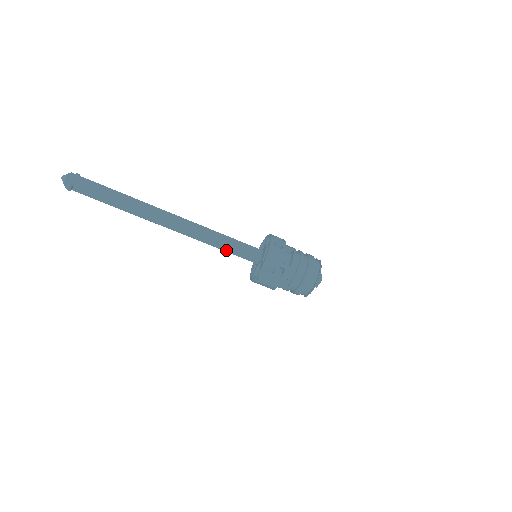
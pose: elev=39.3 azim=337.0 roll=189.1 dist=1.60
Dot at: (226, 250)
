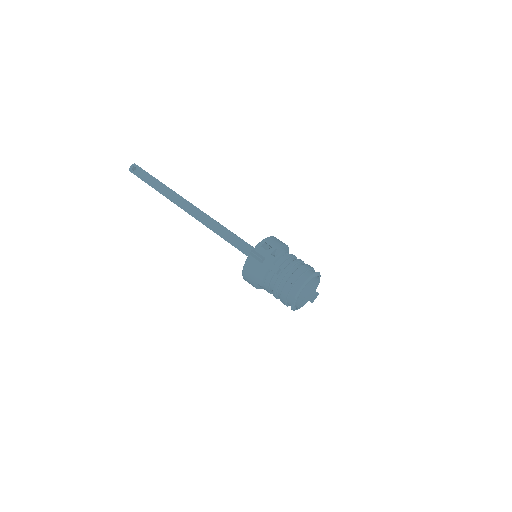
Dot at: (230, 241)
